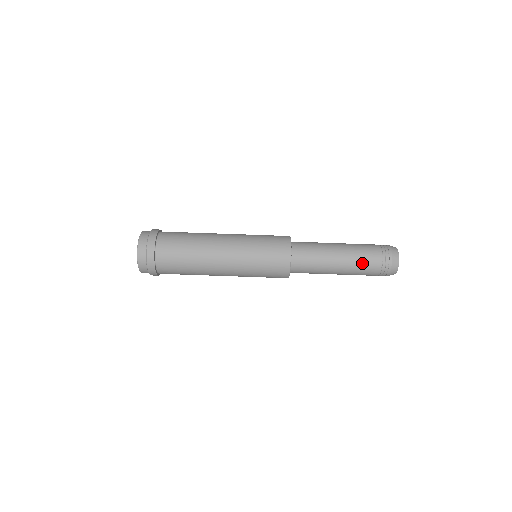
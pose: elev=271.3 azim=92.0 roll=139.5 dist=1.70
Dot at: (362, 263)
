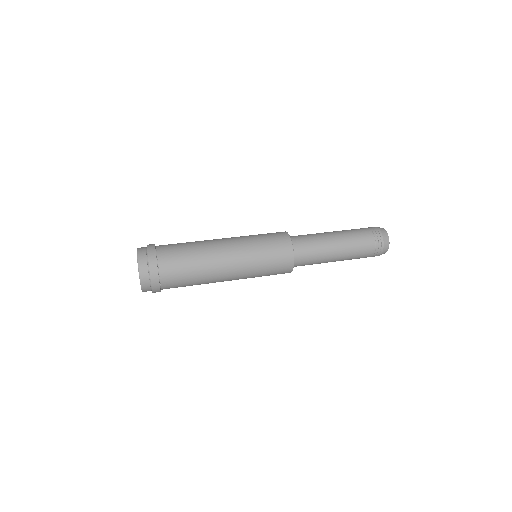
Dot at: (356, 238)
